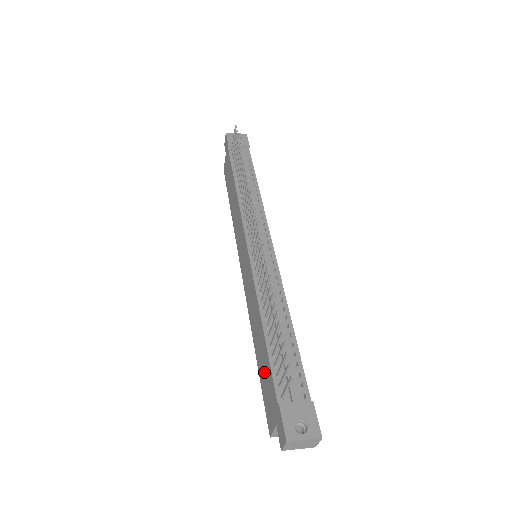
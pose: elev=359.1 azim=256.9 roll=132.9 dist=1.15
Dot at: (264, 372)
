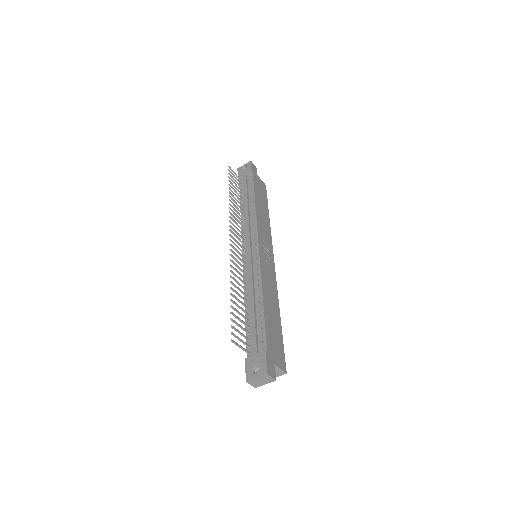
Dot at: occluded
